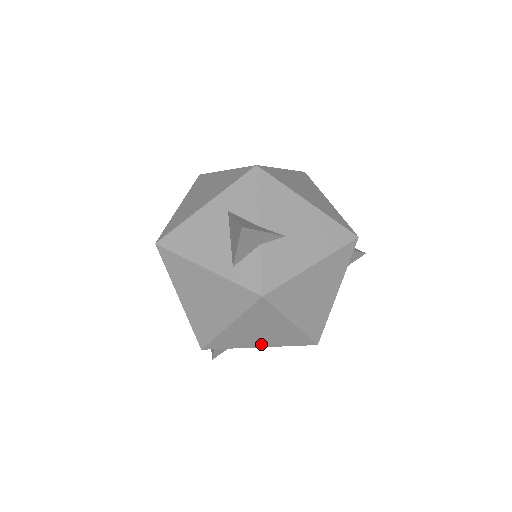
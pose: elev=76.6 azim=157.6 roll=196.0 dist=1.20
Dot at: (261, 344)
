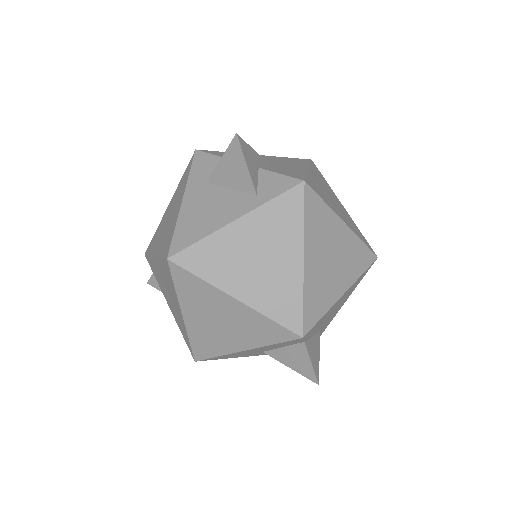
Dot at: (342, 286)
